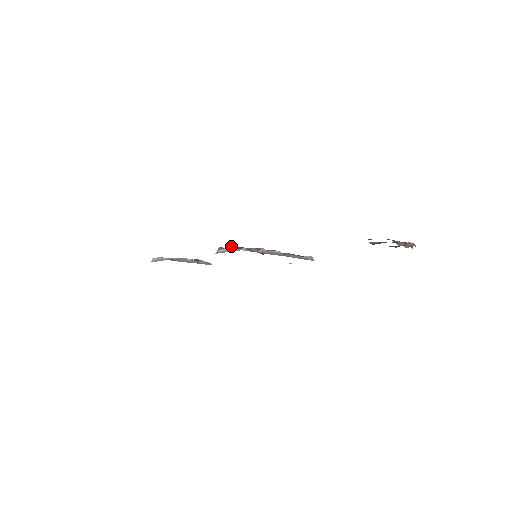
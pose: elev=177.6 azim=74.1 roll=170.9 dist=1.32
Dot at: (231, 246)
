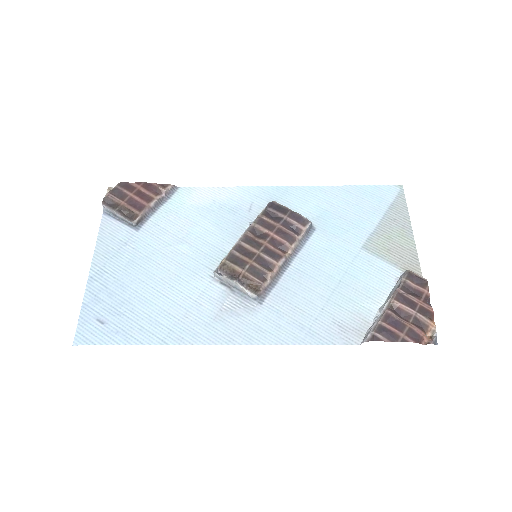
Dot at: (237, 283)
